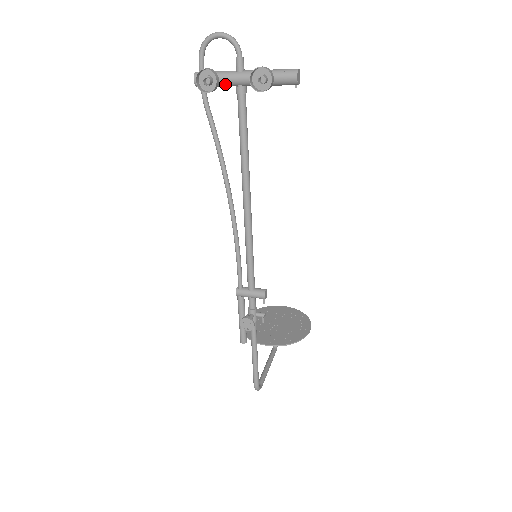
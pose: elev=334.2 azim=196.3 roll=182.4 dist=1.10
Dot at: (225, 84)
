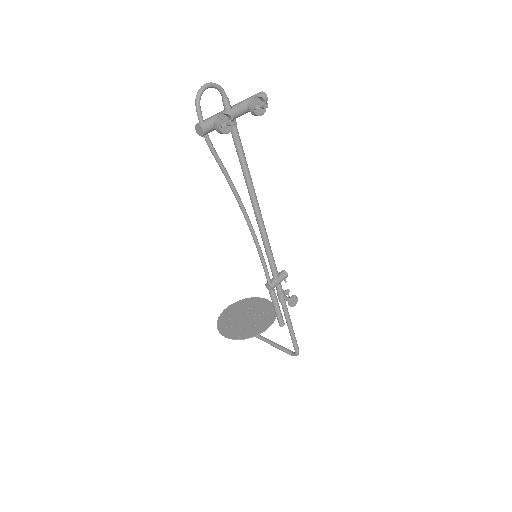
Dot at: occluded
